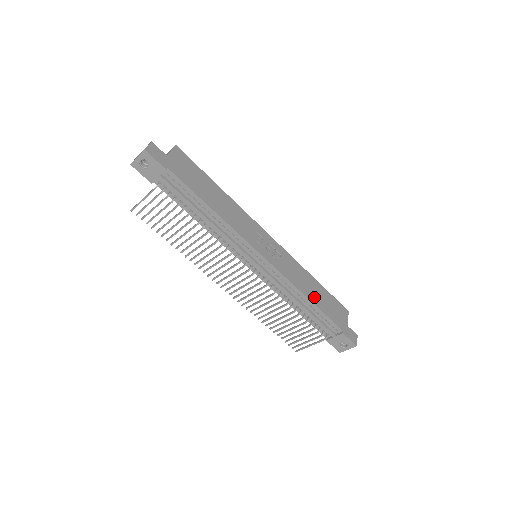
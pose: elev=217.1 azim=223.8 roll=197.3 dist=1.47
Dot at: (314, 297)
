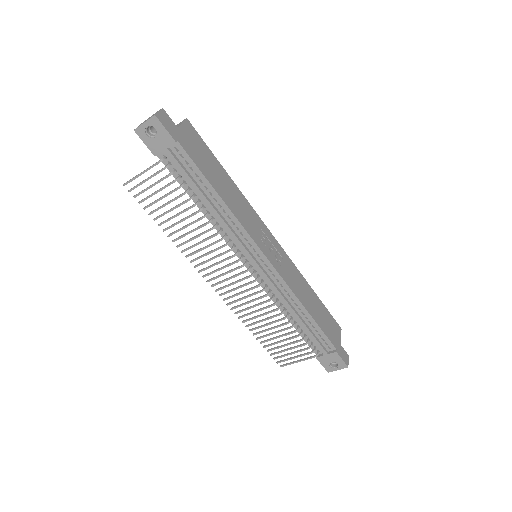
Dot at: (311, 309)
